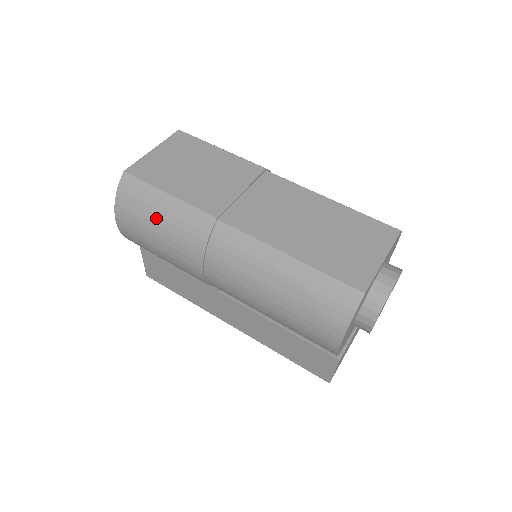
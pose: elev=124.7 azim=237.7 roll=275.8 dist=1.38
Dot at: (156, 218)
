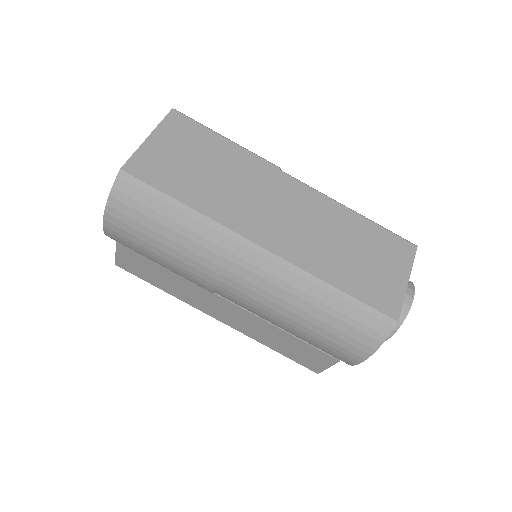
Dot at: (164, 229)
